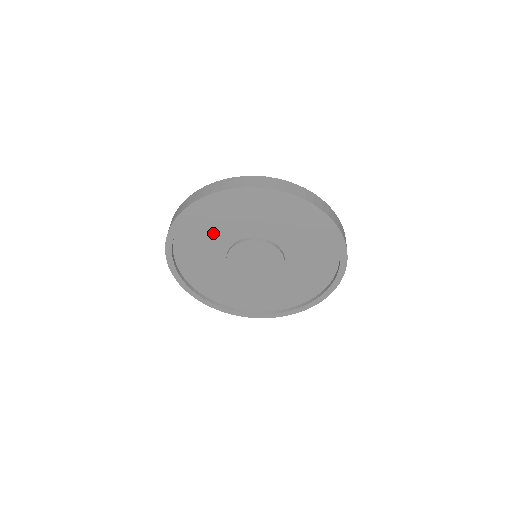
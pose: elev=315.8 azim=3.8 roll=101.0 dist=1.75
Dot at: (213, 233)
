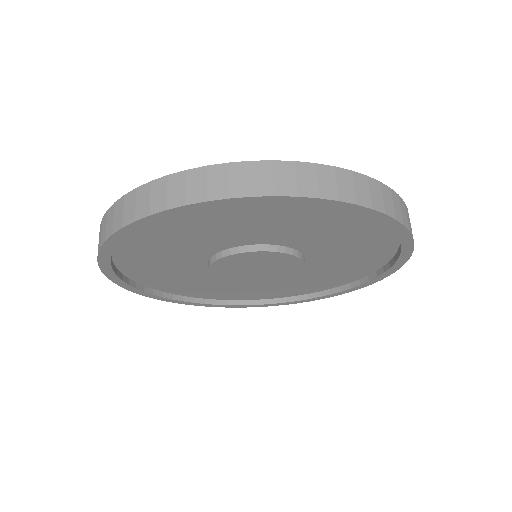
Dot at: (260, 226)
